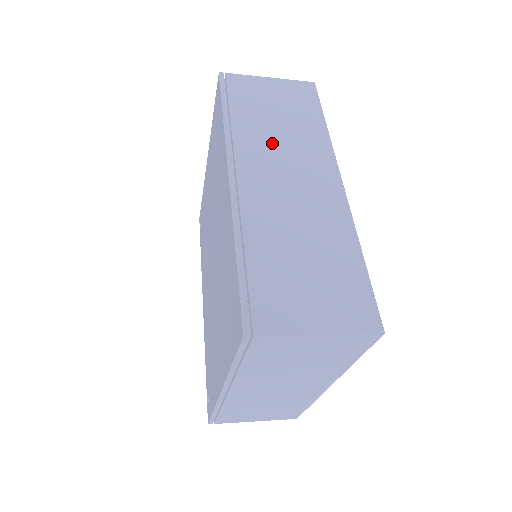
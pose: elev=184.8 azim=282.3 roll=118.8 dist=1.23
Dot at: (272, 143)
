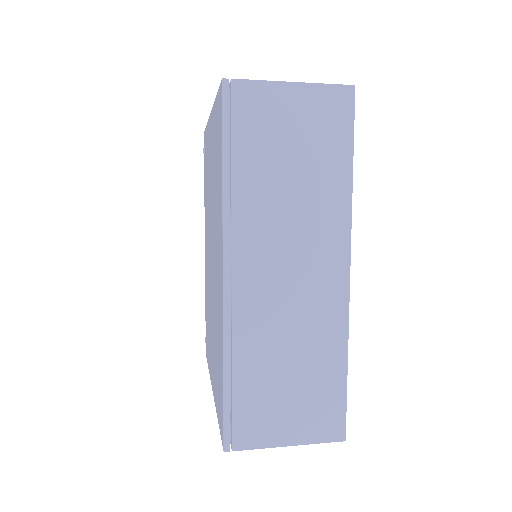
Dot at: (279, 216)
